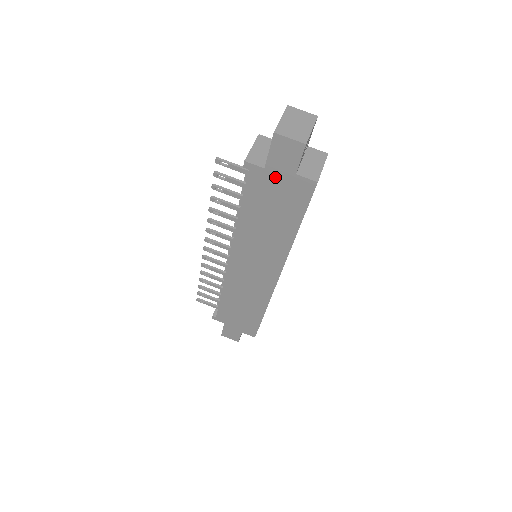
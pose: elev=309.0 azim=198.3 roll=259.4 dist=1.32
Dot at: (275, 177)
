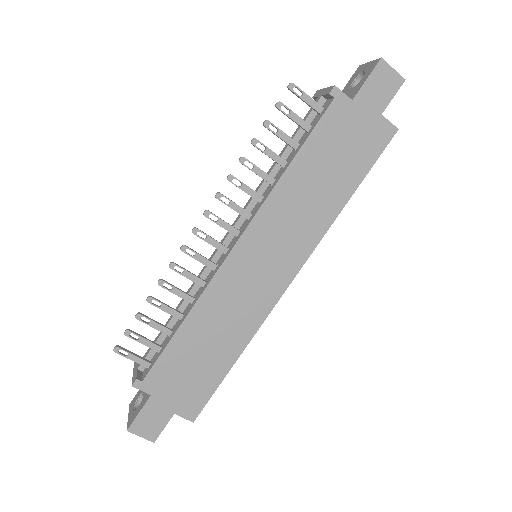
Dot at: (358, 114)
